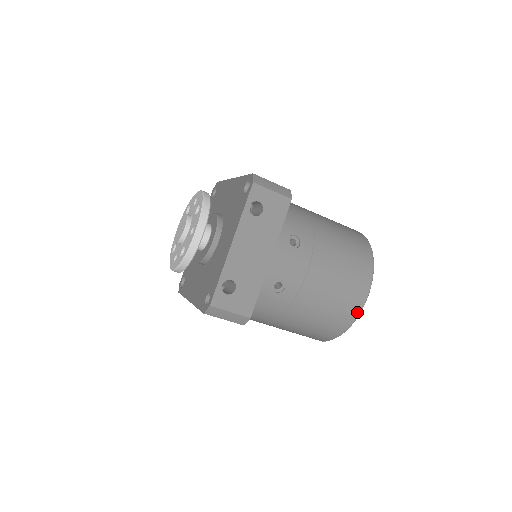
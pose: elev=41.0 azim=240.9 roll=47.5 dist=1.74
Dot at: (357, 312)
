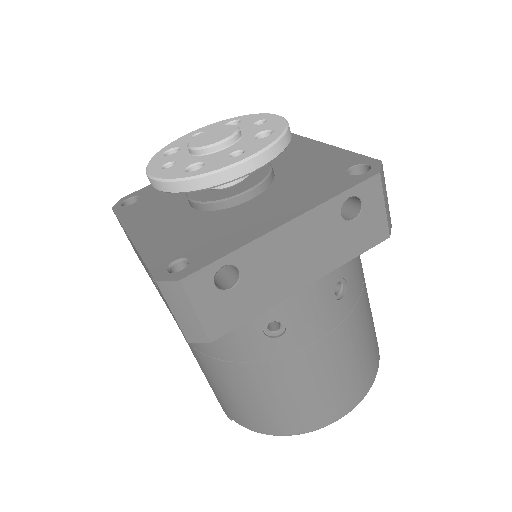
Dot at: (314, 427)
